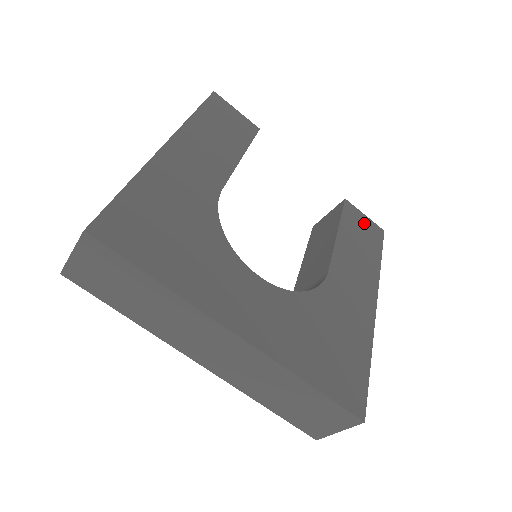
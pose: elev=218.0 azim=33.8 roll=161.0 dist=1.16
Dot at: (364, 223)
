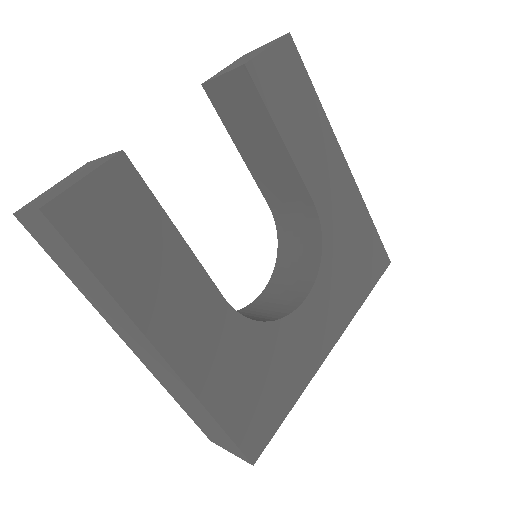
Dot at: (277, 66)
